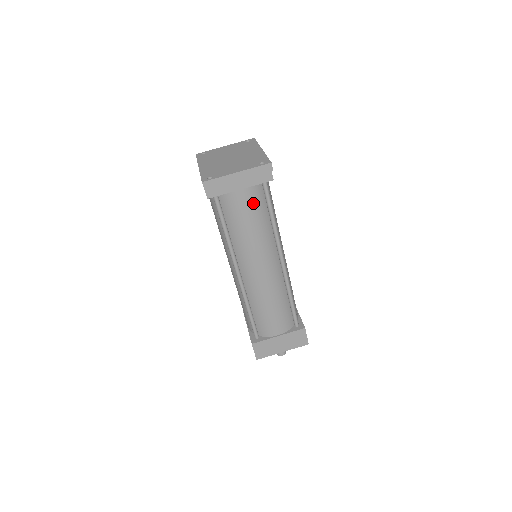
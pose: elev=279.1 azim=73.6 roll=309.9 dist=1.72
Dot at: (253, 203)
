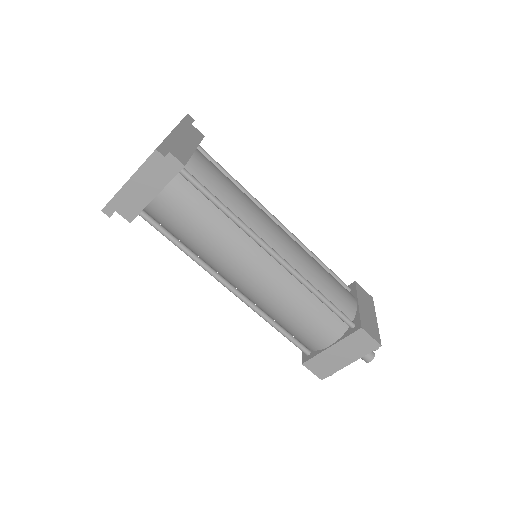
Dot at: (184, 204)
